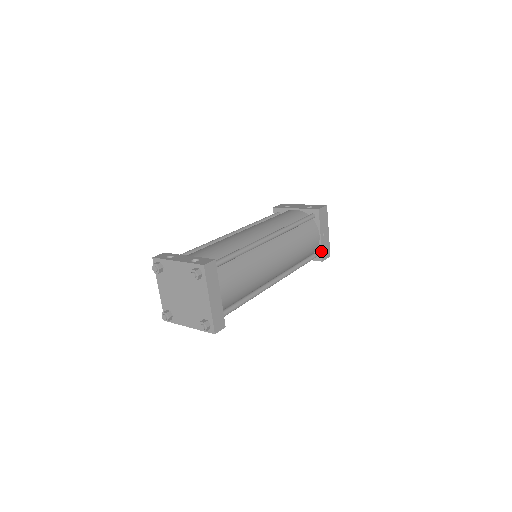
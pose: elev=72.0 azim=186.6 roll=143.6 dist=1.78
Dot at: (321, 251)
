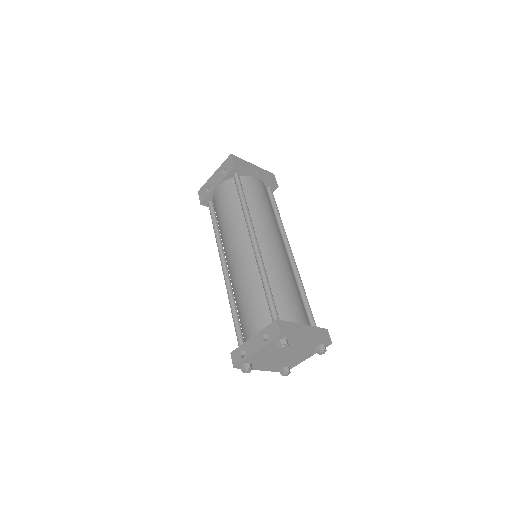
Dot at: (269, 183)
